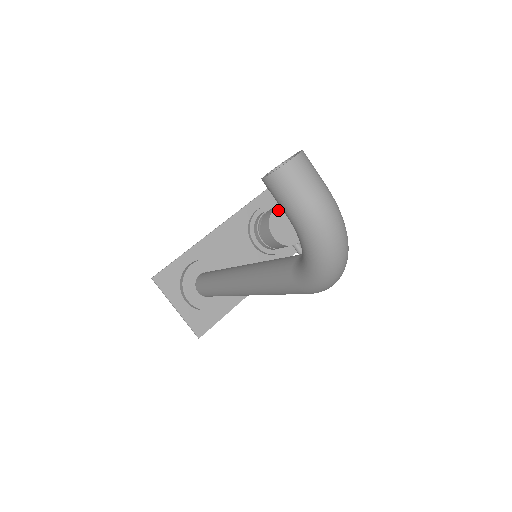
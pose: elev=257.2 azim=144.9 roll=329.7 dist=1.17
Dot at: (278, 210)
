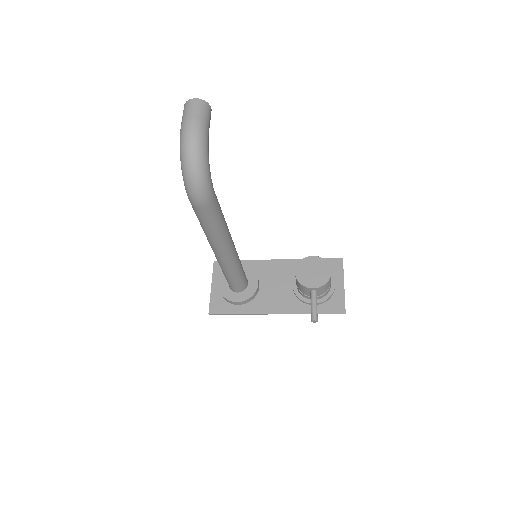
Dot at: (313, 258)
